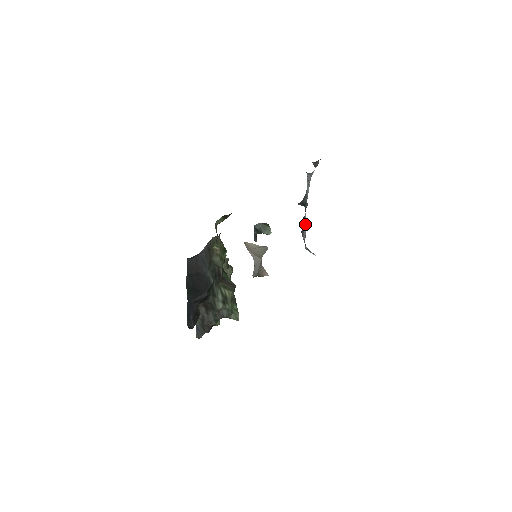
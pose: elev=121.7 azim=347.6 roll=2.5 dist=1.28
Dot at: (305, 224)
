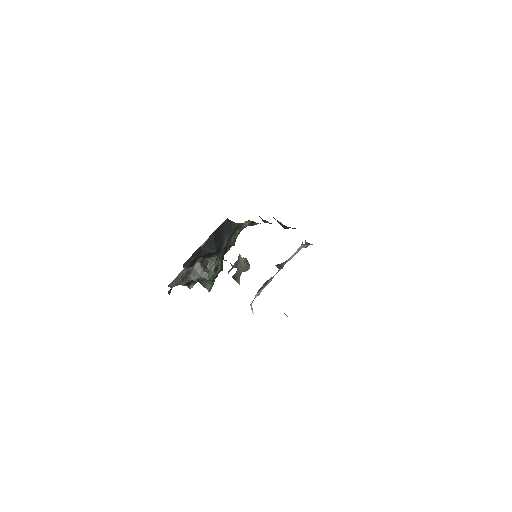
Dot at: occluded
